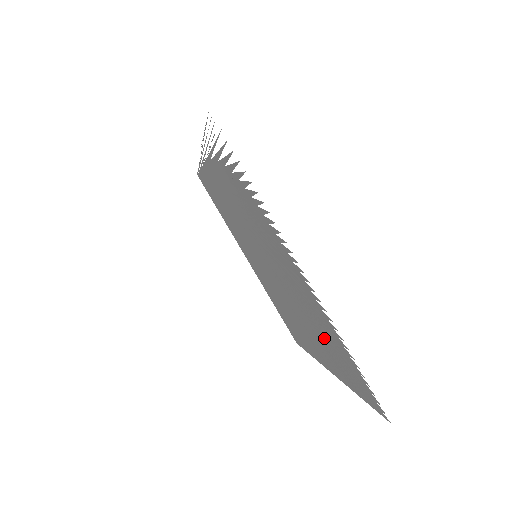
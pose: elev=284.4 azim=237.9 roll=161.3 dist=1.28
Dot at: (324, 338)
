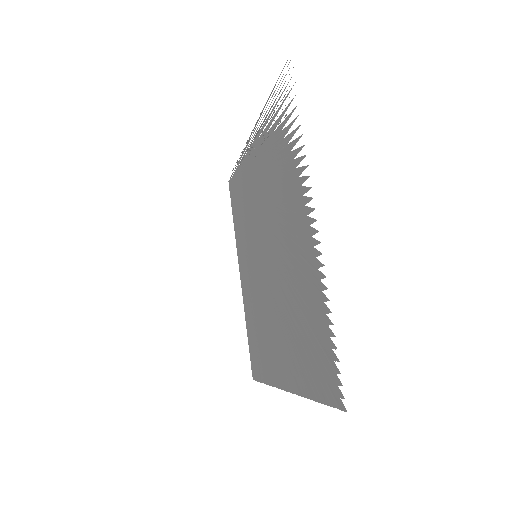
Dot at: (301, 324)
